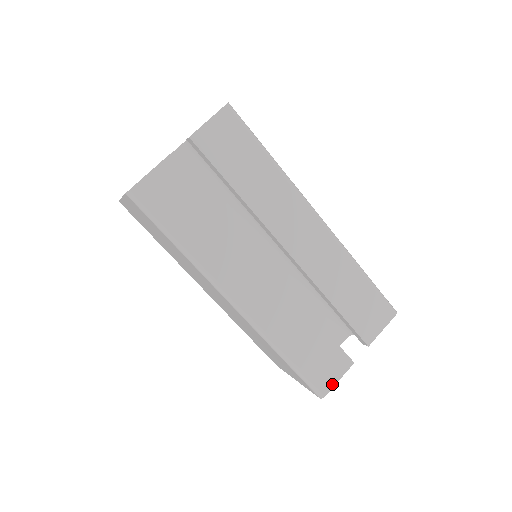
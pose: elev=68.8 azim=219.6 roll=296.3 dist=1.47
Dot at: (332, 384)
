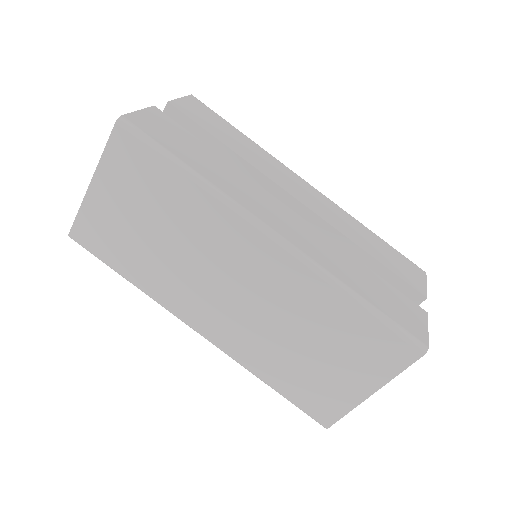
Dot at: (425, 333)
